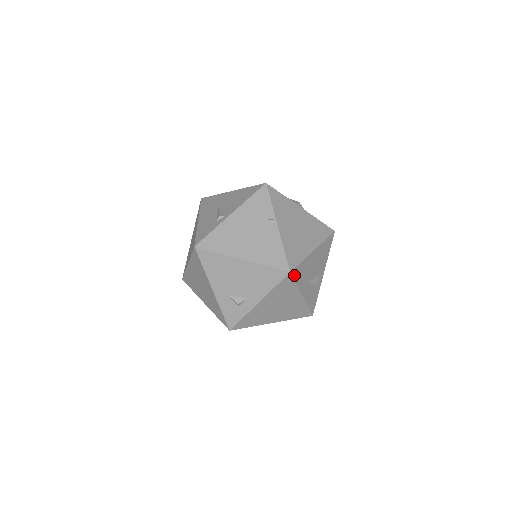
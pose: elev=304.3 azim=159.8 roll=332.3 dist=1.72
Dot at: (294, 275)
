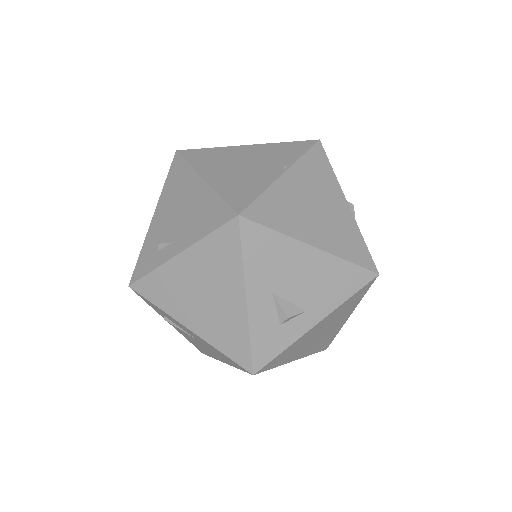
Dot at: (245, 233)
